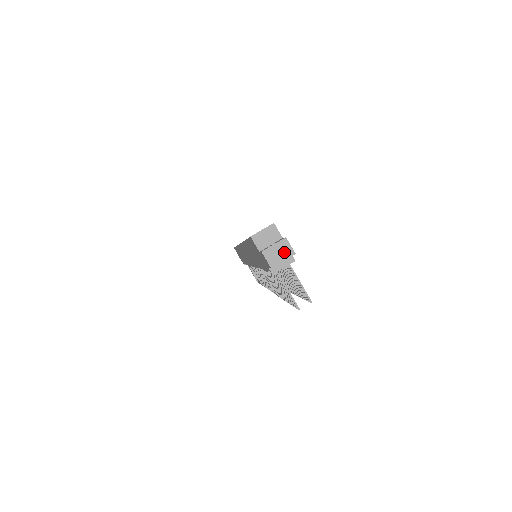
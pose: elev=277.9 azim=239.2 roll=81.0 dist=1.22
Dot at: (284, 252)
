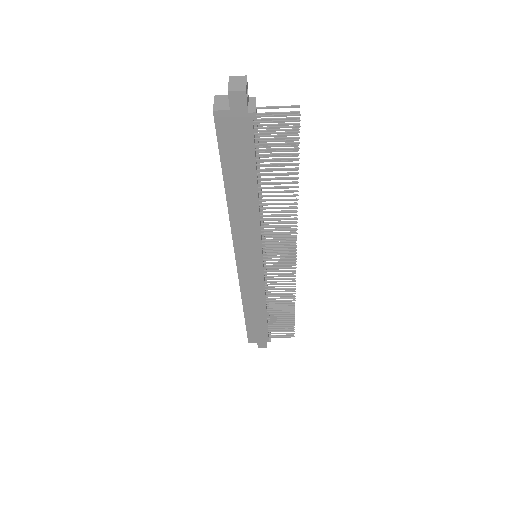
Dot at: (240, 81)
